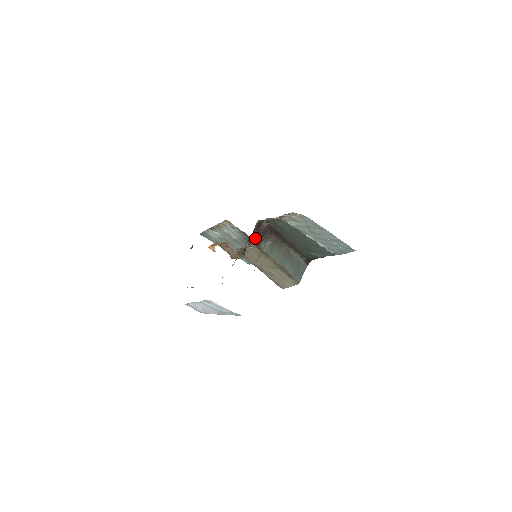
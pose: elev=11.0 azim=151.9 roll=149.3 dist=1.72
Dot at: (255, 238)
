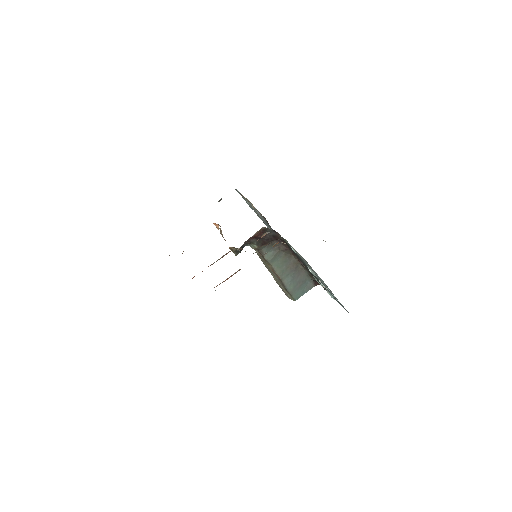
Dot at: (256, 241)
